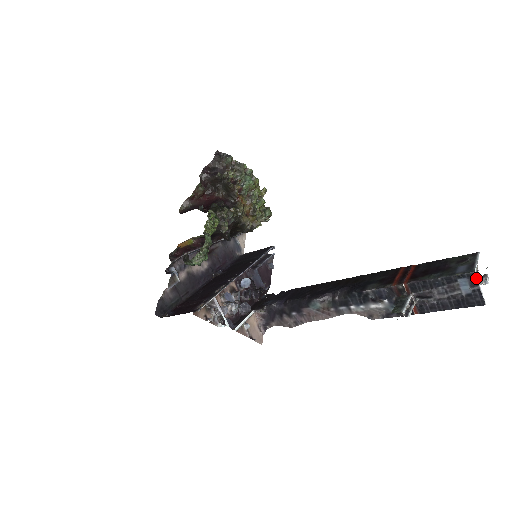
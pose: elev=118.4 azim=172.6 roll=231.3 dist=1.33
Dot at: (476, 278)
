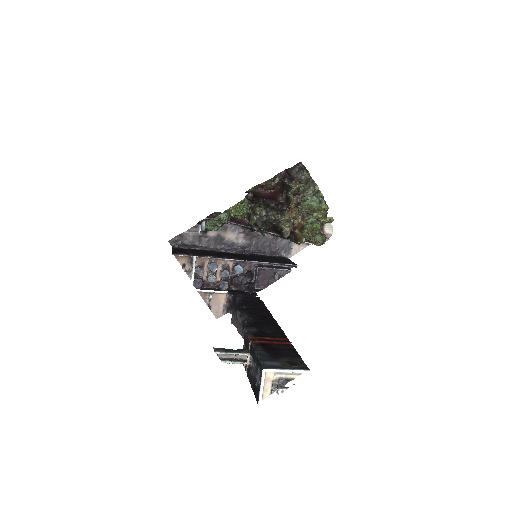
Dot at: (262, 375)
